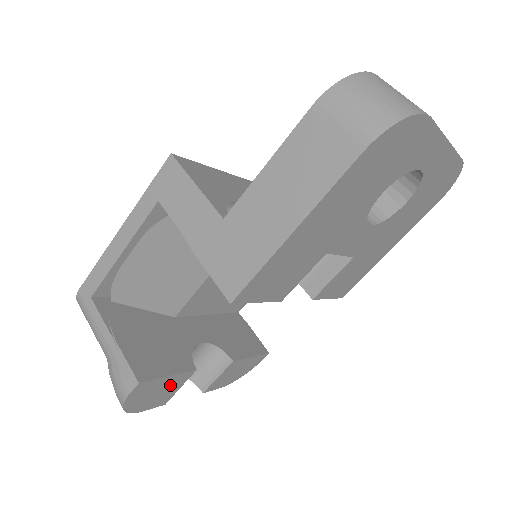
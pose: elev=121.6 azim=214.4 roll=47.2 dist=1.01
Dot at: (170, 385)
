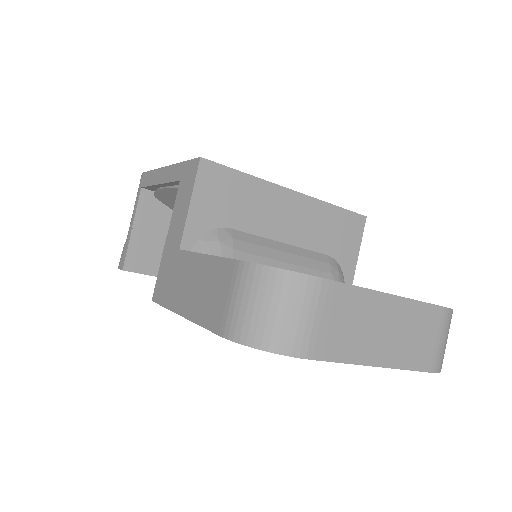
Dot at: occluded
